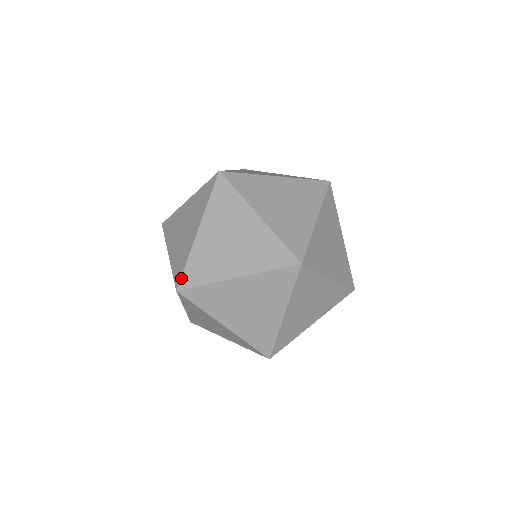
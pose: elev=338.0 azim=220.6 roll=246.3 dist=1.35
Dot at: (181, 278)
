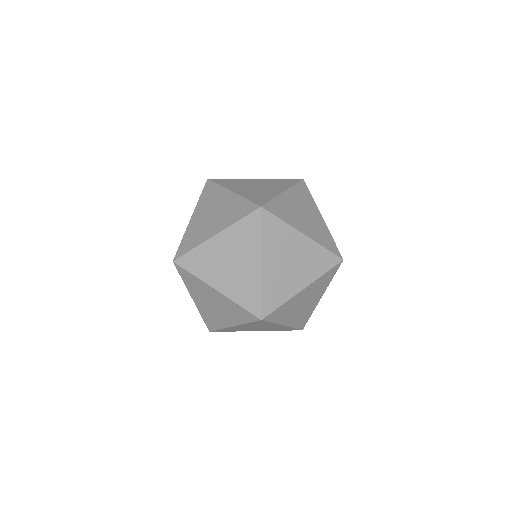
Dot at: (267, 203)
